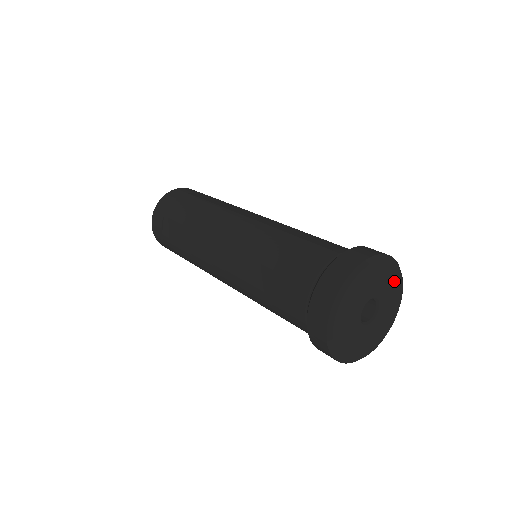
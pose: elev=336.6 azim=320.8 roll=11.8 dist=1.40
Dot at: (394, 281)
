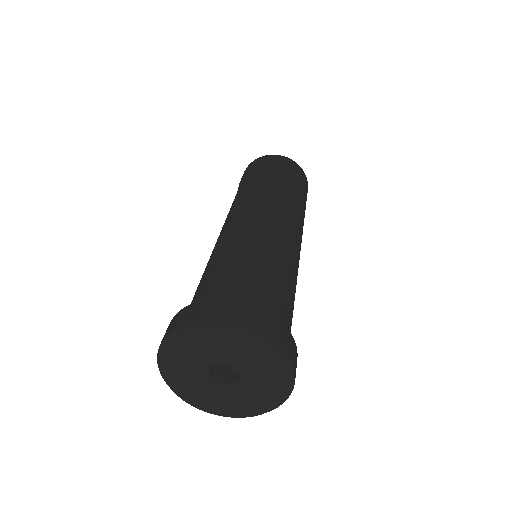
Dot at: (271, 368)
